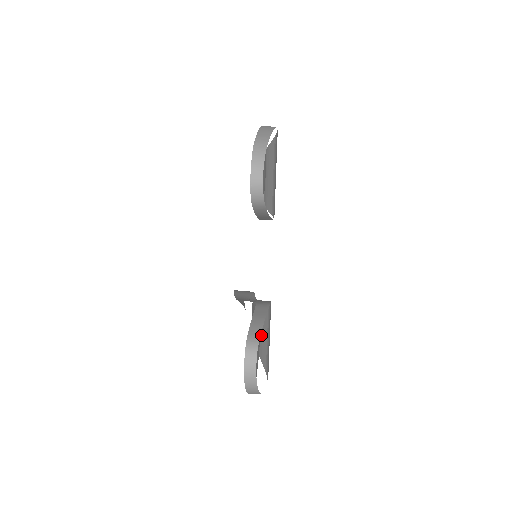
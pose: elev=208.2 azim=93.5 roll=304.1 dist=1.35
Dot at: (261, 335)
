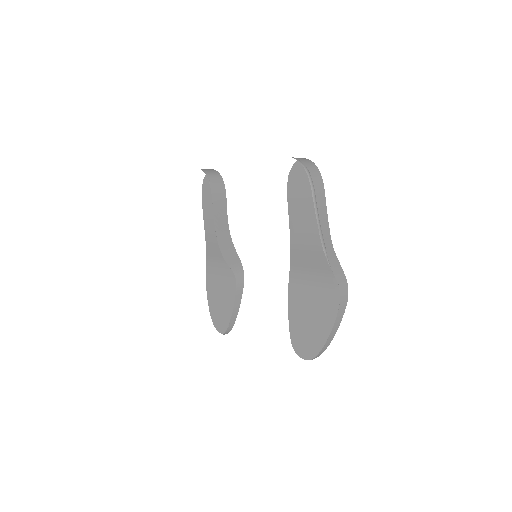
Dot at: (217, 245)
